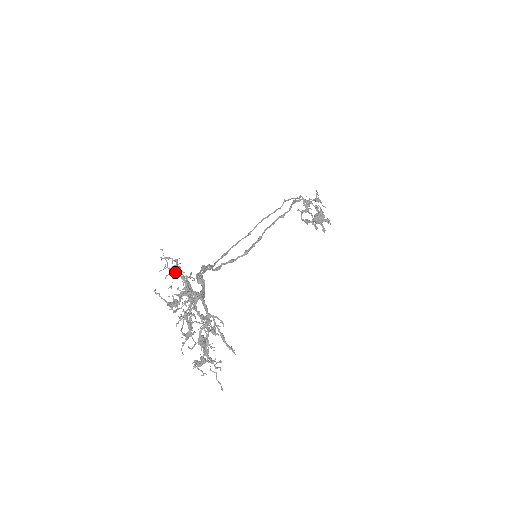
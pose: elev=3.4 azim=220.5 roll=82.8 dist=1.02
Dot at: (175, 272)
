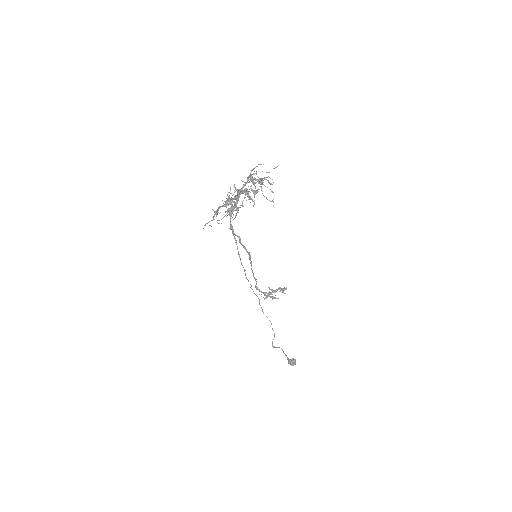
Dot at: (217, 209)
